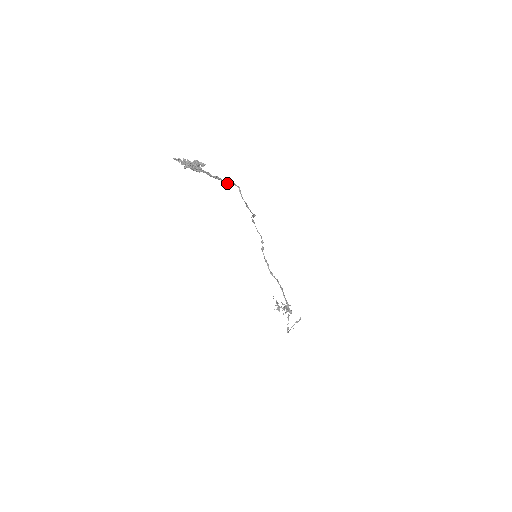
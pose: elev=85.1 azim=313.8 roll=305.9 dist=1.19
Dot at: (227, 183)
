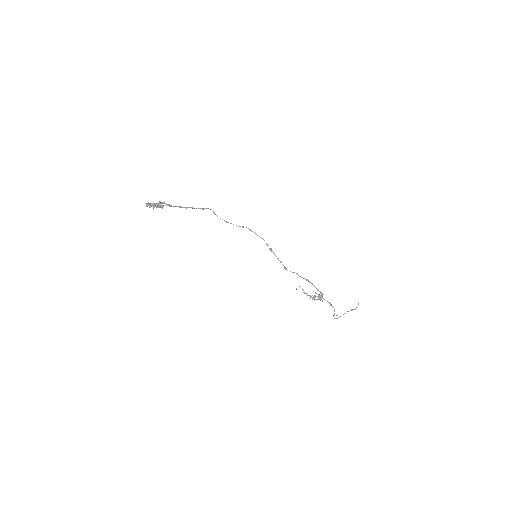
Dot at: occluded
